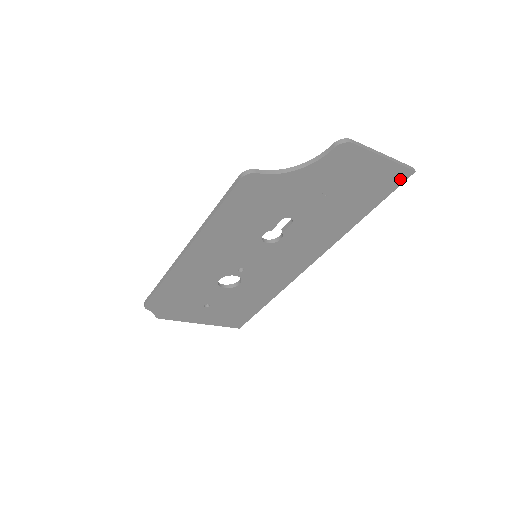
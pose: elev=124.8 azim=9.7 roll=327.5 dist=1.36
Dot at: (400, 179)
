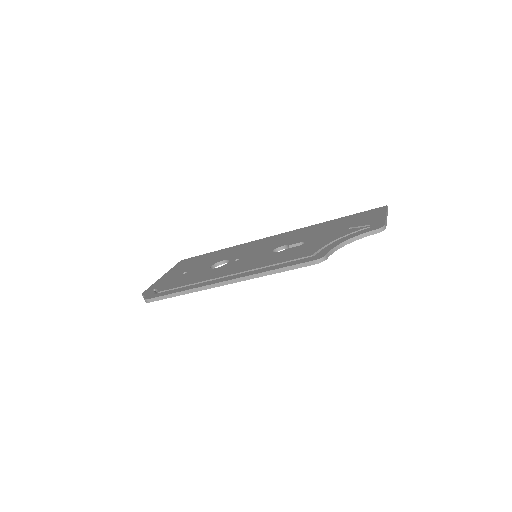
Dot at: occluded
